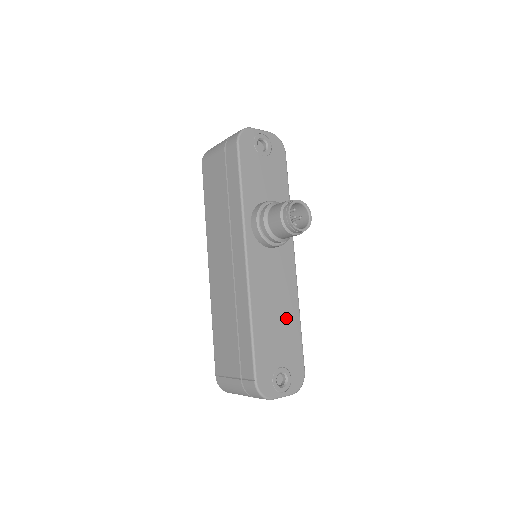
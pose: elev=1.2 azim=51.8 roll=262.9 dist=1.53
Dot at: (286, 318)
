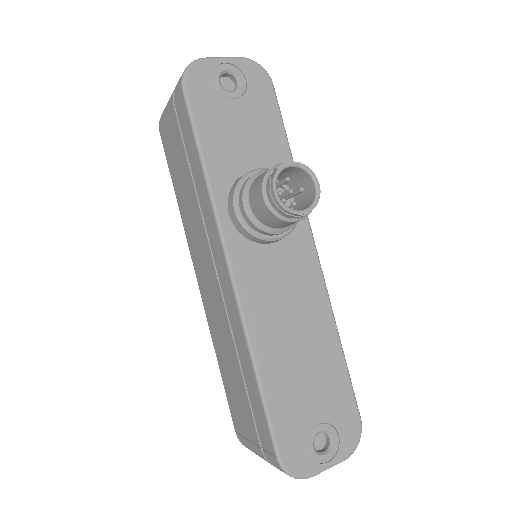
Dot at: (315, 346)
